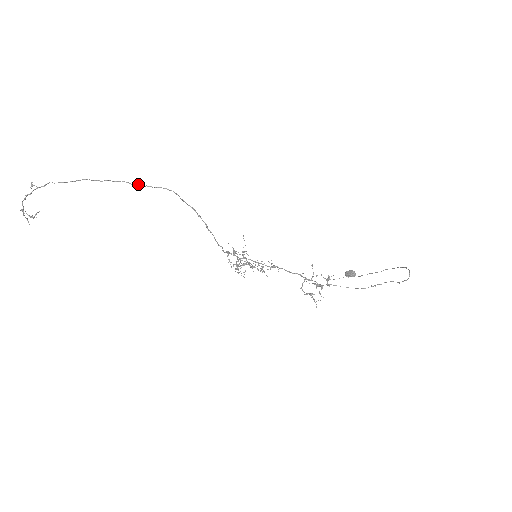
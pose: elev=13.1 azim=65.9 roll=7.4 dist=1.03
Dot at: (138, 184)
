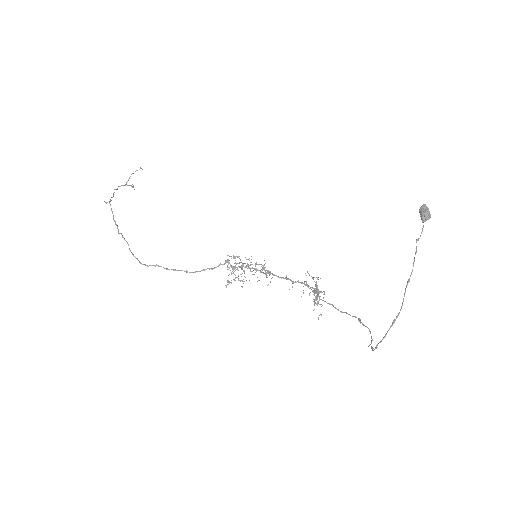
Dot at: (129, 249)
